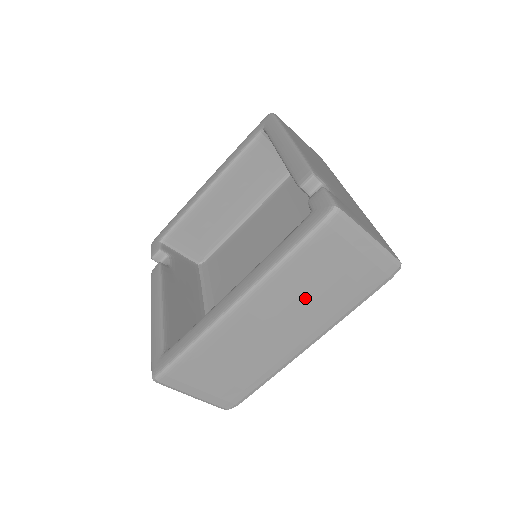
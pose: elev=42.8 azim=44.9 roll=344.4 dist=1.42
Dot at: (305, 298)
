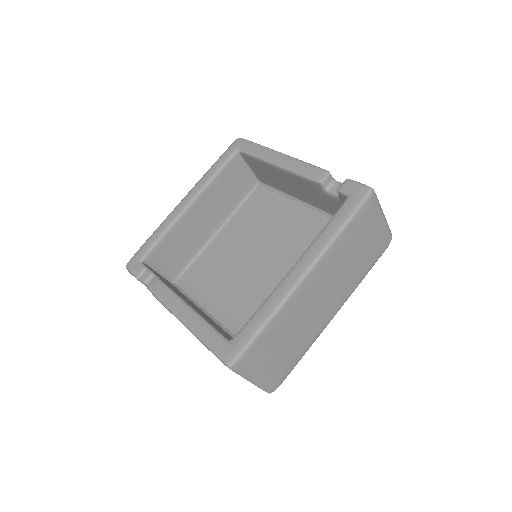
Dot at: (344, 267)
